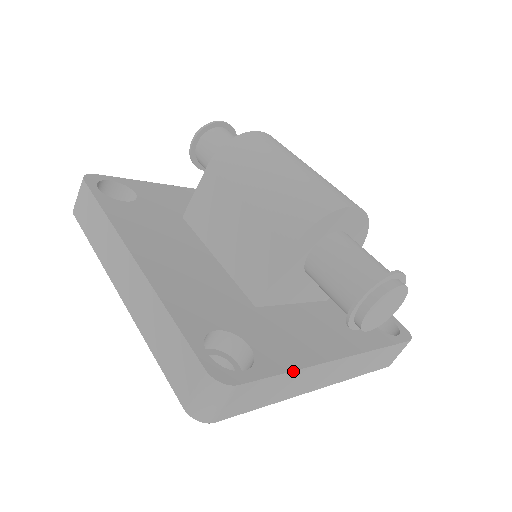
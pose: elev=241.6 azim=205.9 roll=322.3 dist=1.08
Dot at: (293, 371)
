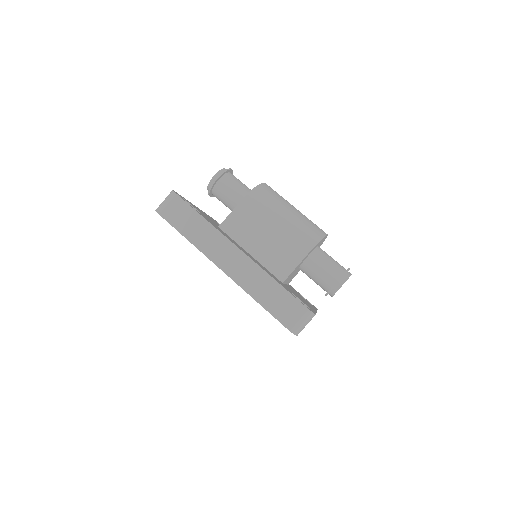
Dot at: occluded
